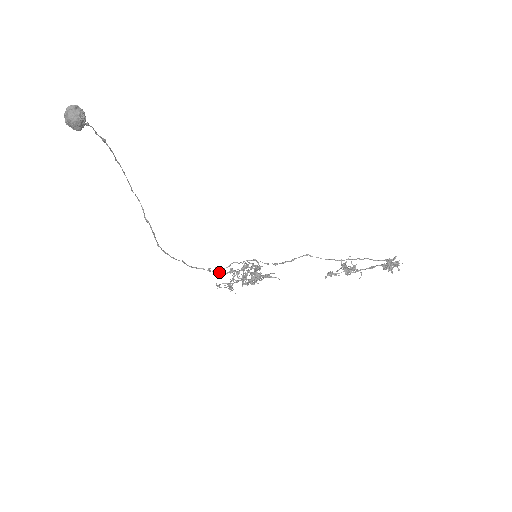
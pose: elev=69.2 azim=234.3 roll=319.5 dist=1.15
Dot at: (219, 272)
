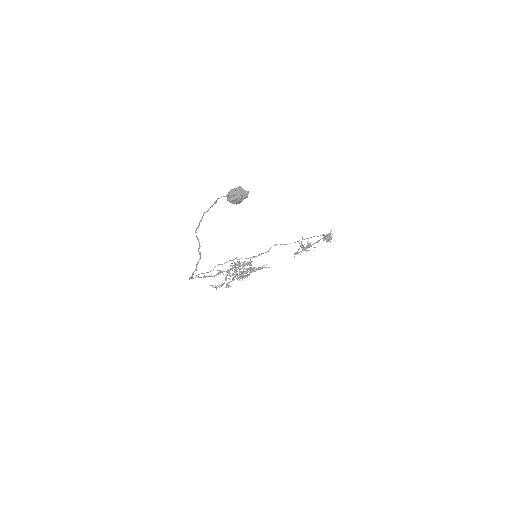
Dot at: (209, 276)
